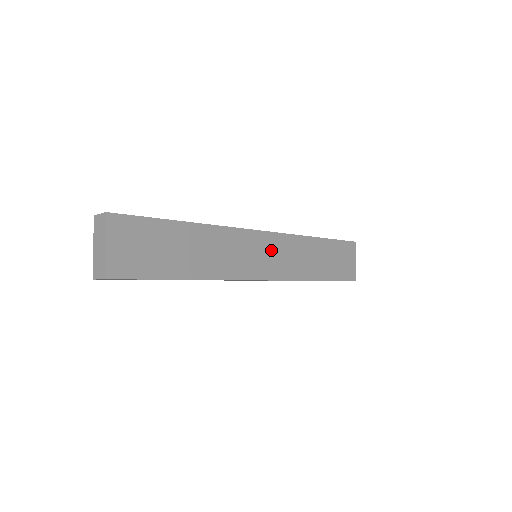
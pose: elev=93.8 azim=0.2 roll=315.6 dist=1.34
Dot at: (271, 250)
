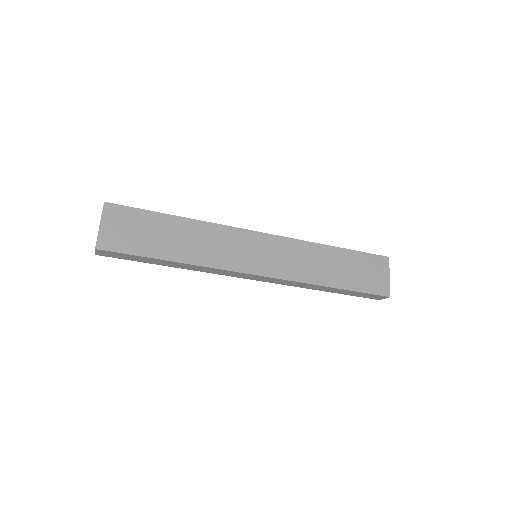
Dot at: (269, 250)
